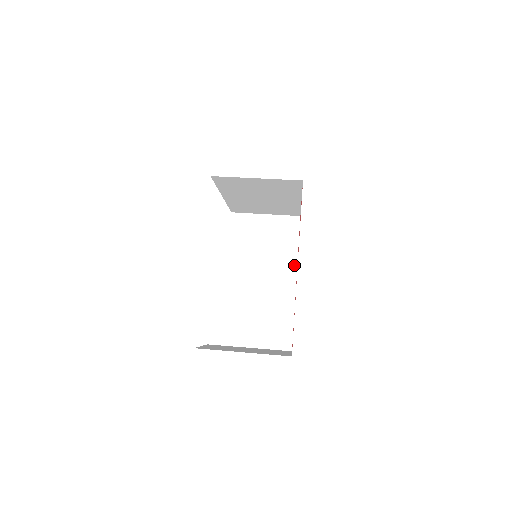
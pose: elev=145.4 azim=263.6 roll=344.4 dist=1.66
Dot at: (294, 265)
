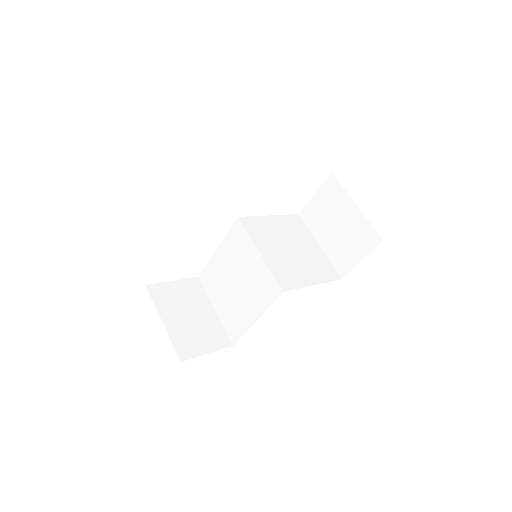
Dot at: (275, 296)
